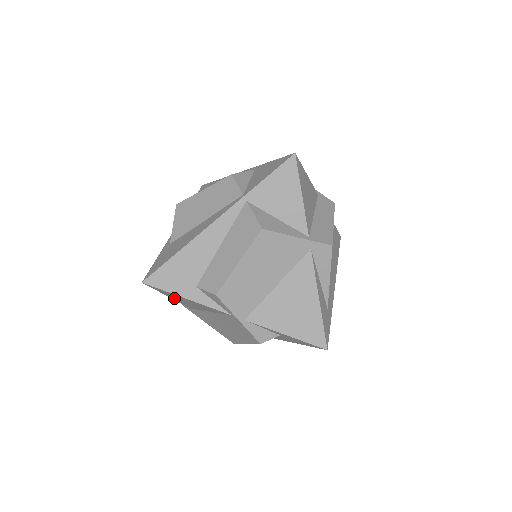
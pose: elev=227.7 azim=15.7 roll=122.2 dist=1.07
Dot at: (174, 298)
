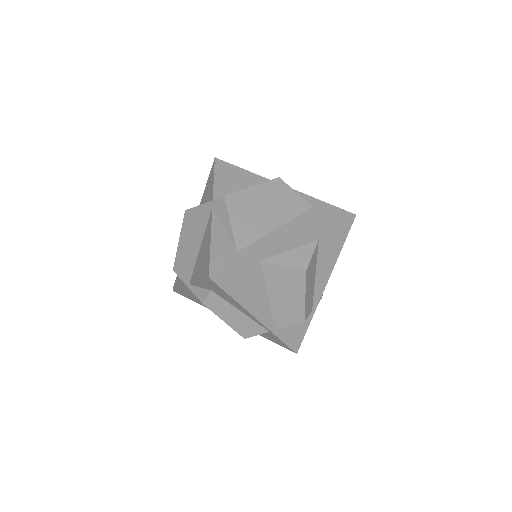
Dot at: (199, 303)
